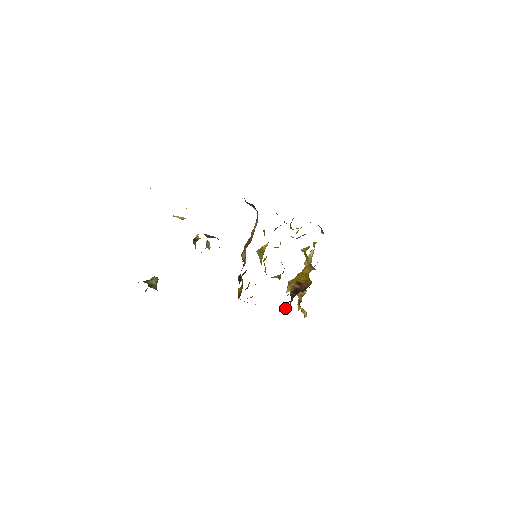
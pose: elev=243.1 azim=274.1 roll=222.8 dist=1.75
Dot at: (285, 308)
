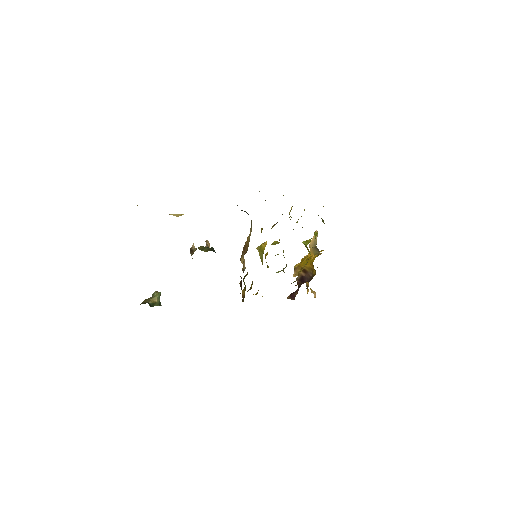
Dot at: (292, 299)
